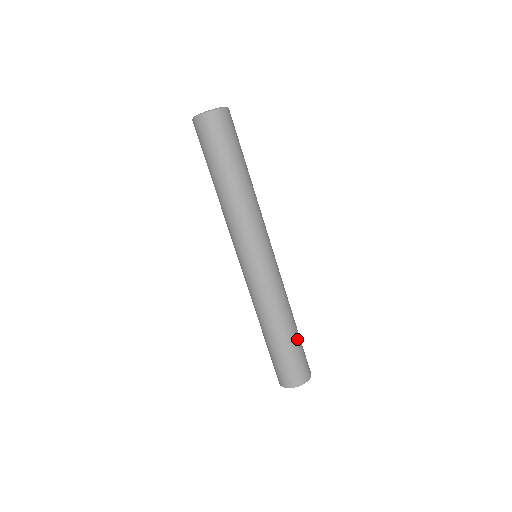
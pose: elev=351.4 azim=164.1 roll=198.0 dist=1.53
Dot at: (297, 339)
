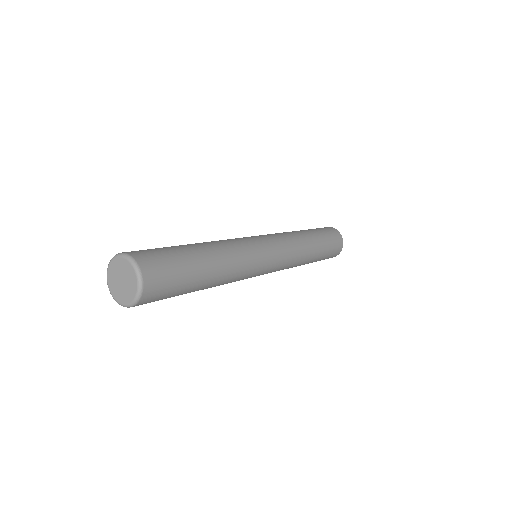
Dot at: (323, 249)
